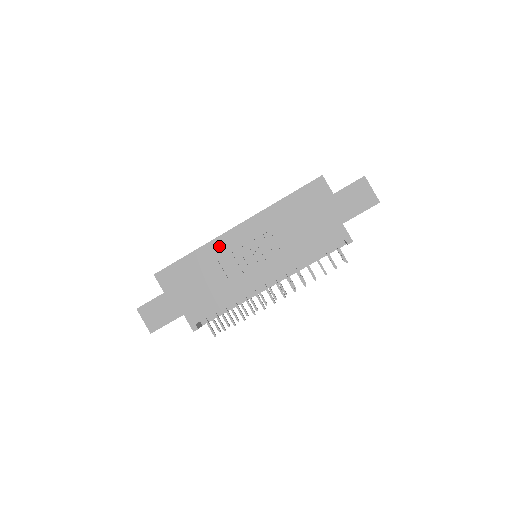
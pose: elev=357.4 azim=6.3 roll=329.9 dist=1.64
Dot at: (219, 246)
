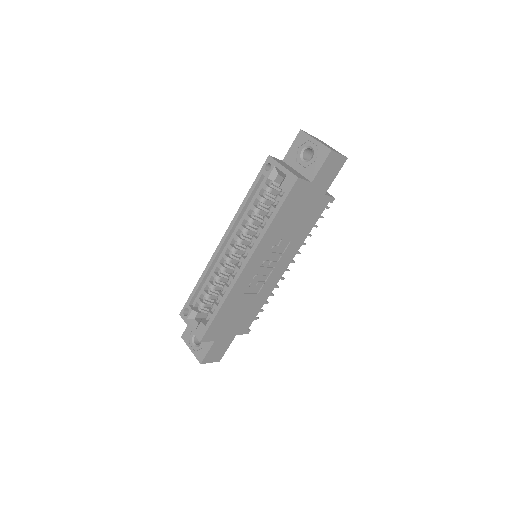
Dot at: (239, 287)
